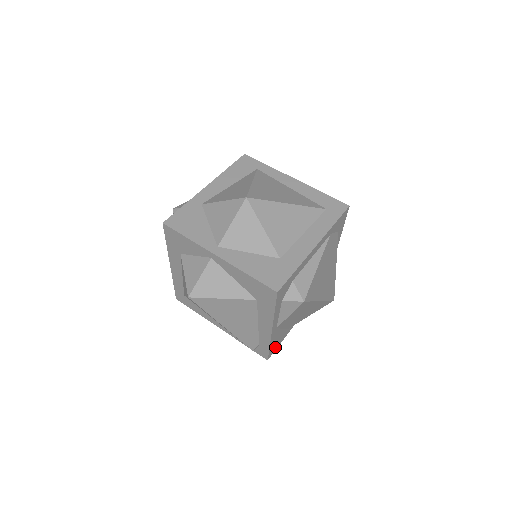
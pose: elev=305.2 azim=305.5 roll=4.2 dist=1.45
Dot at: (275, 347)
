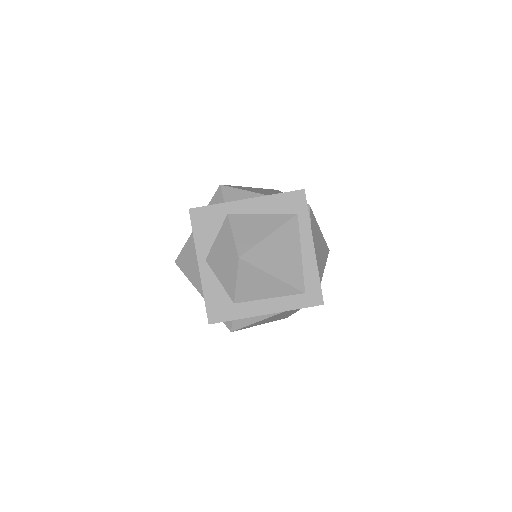
Dot at: occluded
